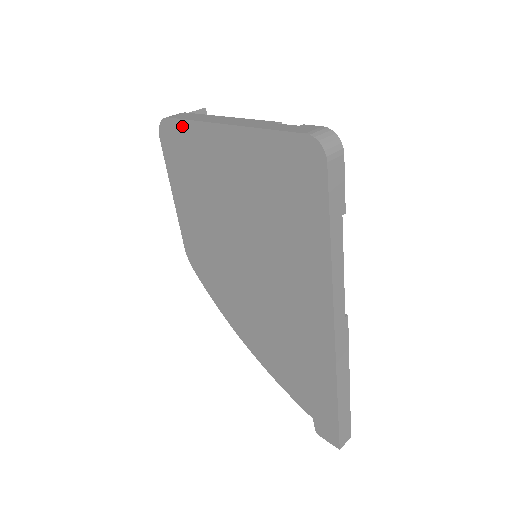
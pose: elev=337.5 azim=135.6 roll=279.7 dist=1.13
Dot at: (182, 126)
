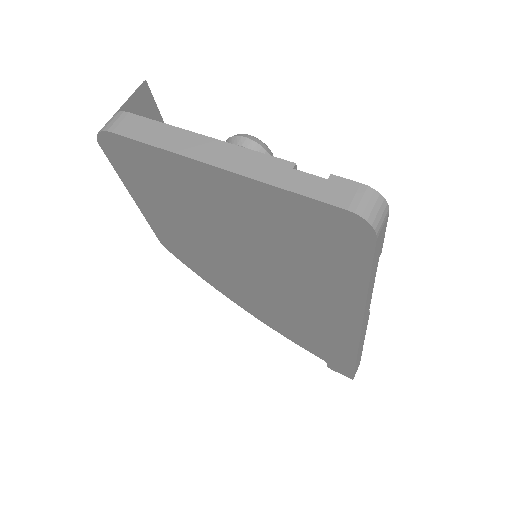
Dot at: (139, 147)
